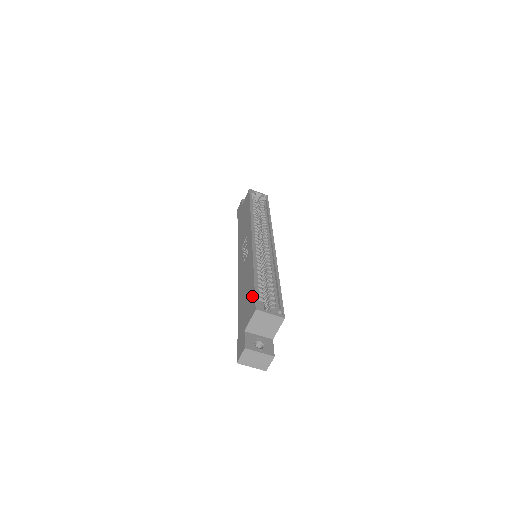
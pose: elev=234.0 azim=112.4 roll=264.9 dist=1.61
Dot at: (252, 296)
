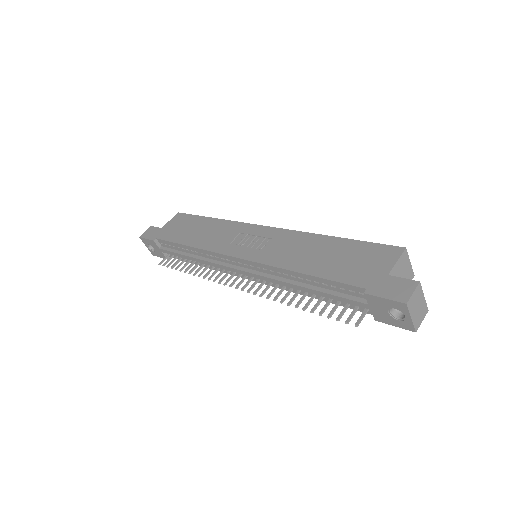
Dot at: (369, 247)
